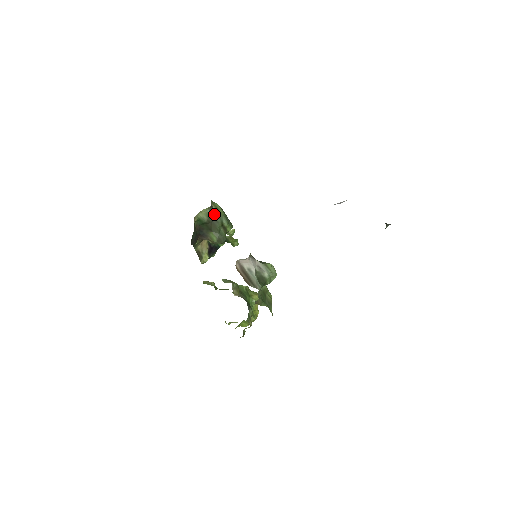
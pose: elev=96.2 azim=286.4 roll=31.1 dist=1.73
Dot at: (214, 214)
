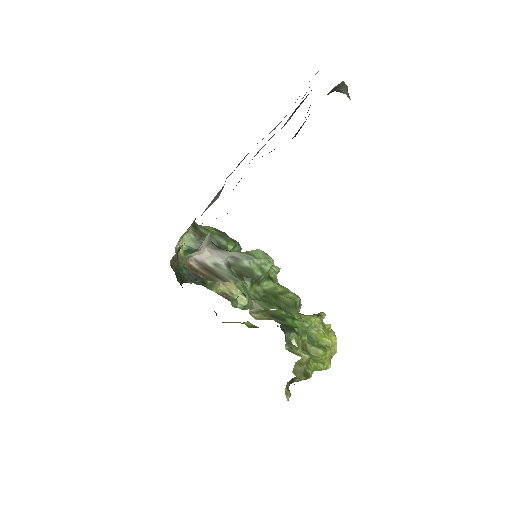
Dot at: (203, 237)
